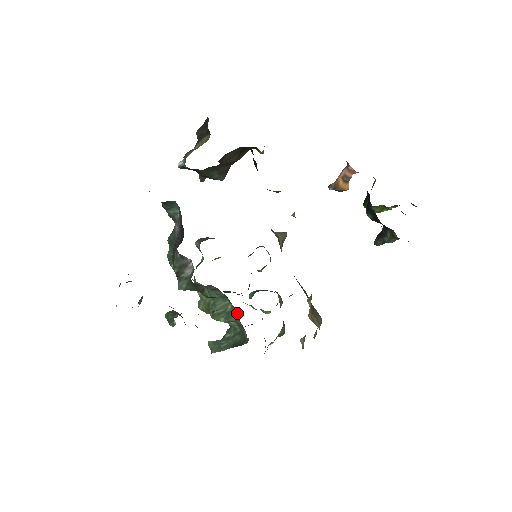
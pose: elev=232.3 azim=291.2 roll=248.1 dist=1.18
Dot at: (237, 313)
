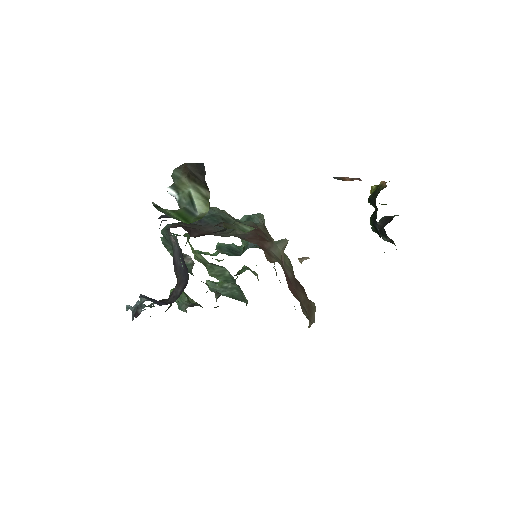
Dot at: occluded
